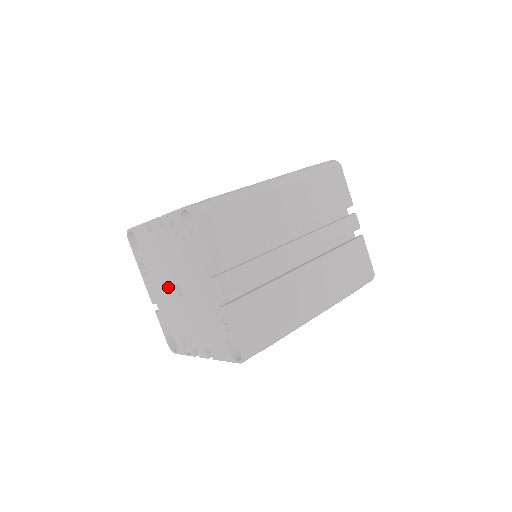
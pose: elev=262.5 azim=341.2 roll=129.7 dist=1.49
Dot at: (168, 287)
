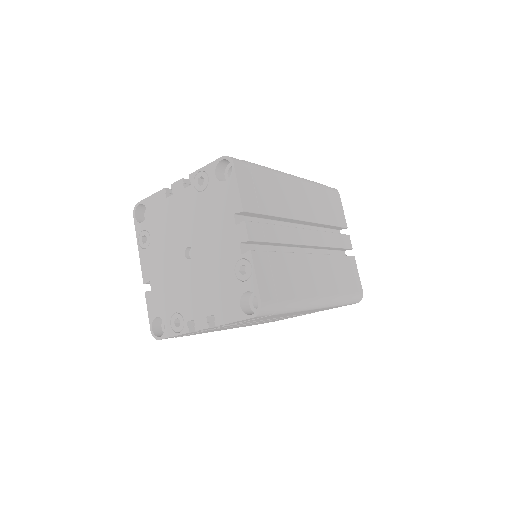
Dot at: (174, 254)
